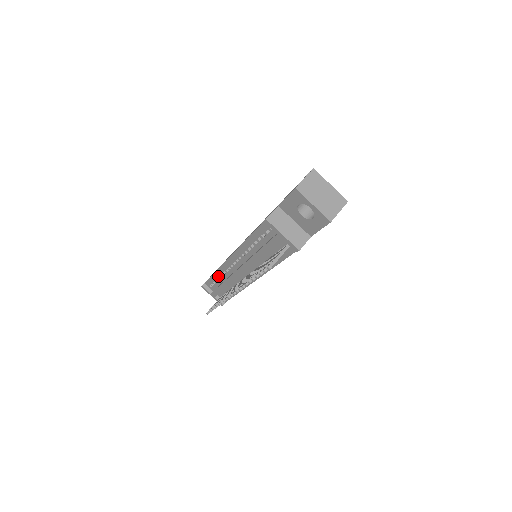
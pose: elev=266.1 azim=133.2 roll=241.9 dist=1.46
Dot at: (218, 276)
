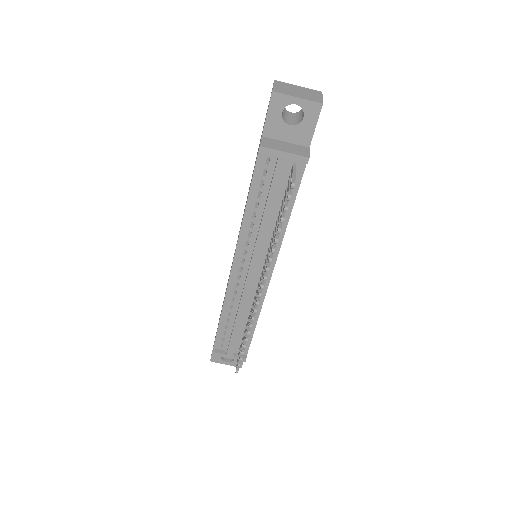
Dot at: (227, 315)
